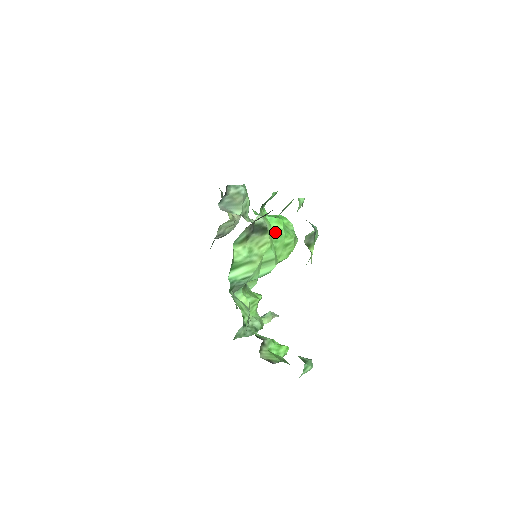
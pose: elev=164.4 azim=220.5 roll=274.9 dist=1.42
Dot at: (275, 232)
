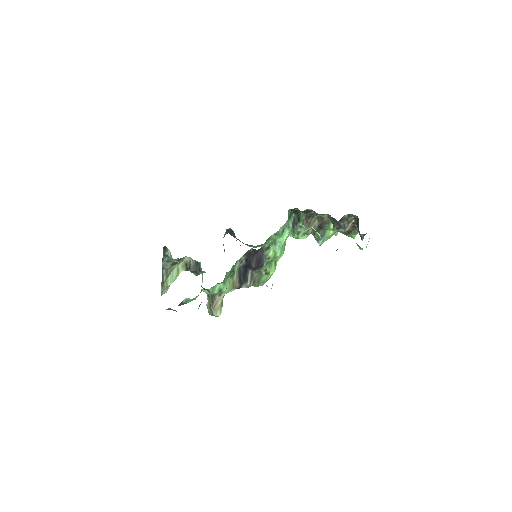
Dot at: occluded
